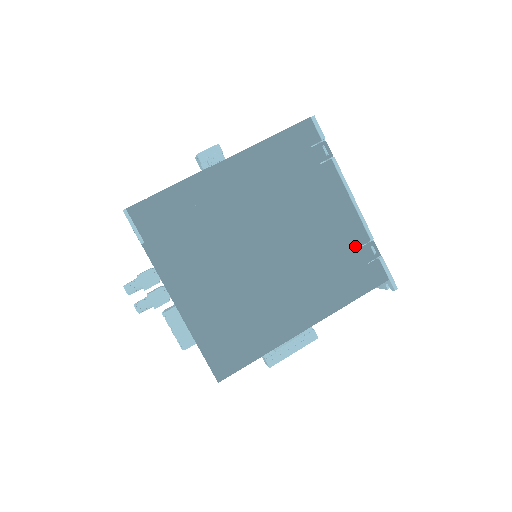
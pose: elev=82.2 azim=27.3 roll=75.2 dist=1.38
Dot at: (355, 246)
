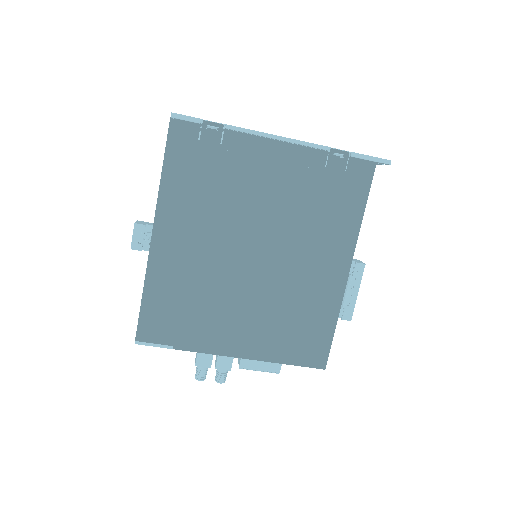
Dot at: (320, 171)
